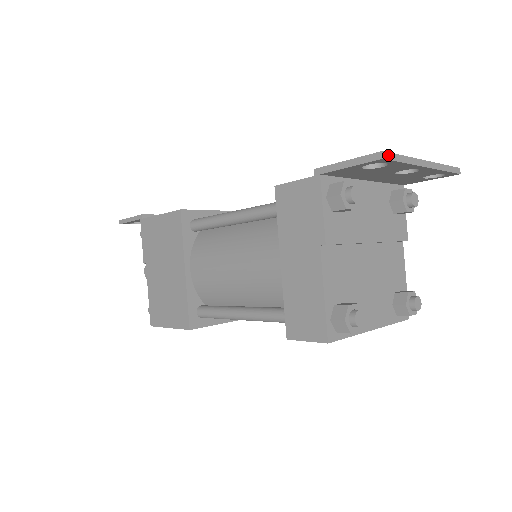
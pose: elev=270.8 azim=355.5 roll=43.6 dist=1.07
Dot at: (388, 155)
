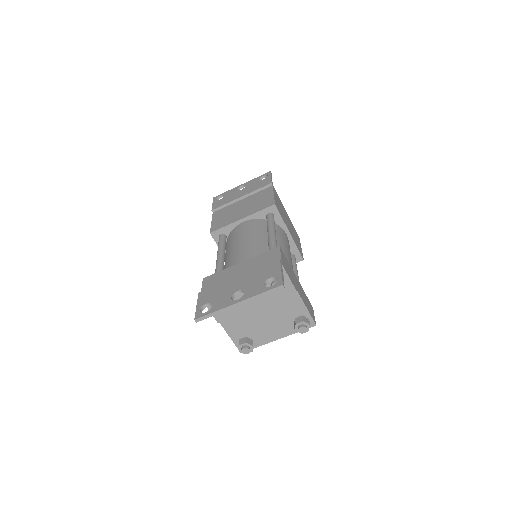
Dot at: (200, 319)
